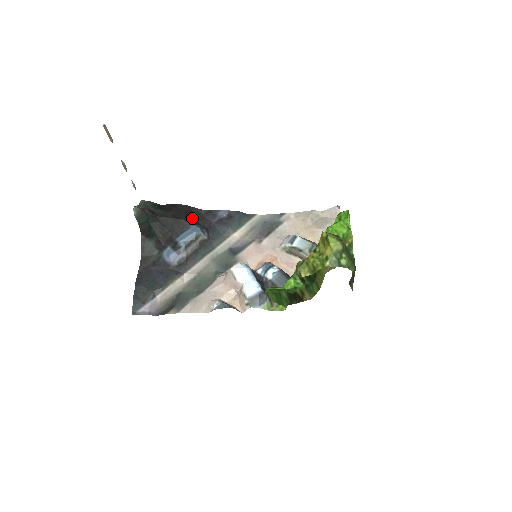
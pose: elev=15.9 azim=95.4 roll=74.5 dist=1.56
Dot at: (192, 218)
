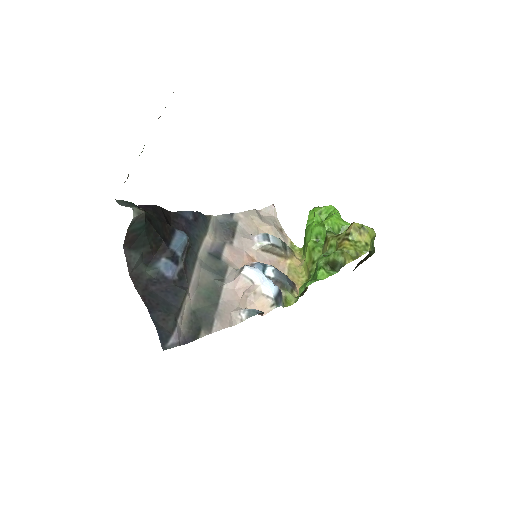
Dot at: (168, 221)
